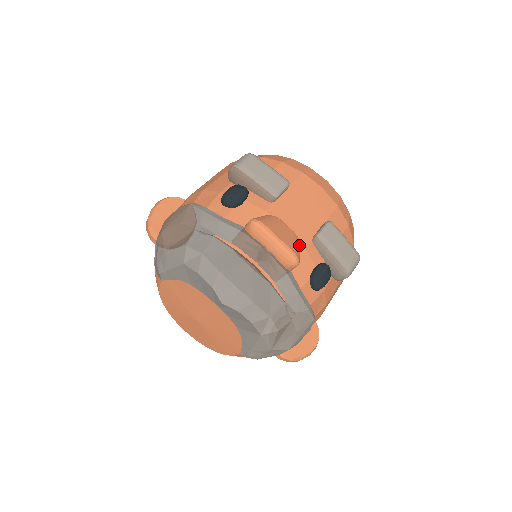
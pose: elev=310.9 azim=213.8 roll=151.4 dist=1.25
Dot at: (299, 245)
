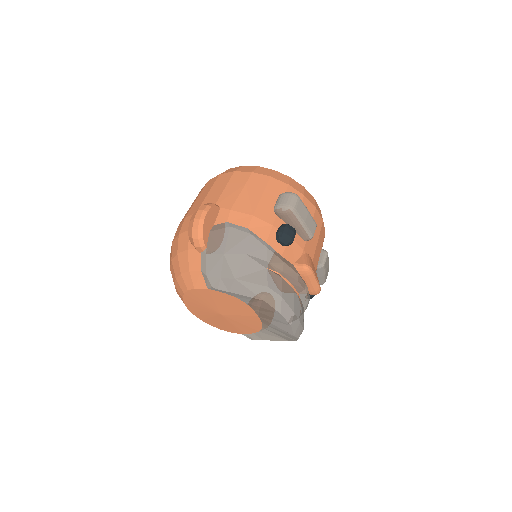
Dot at: occluded
